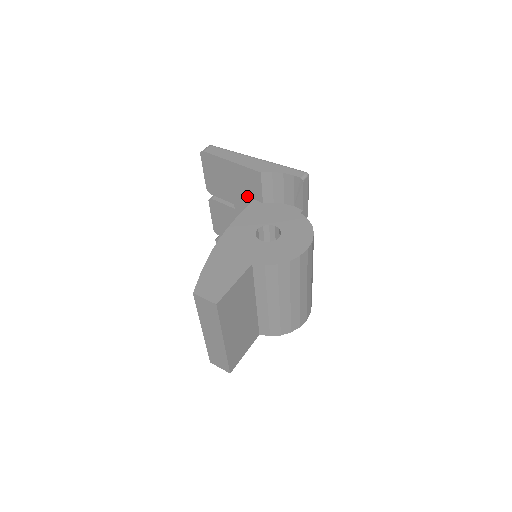
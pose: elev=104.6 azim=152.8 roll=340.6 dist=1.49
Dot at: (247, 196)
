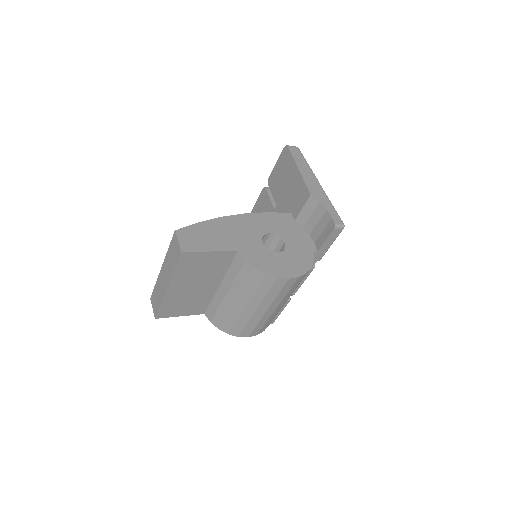
Dot at: (289, 206)
